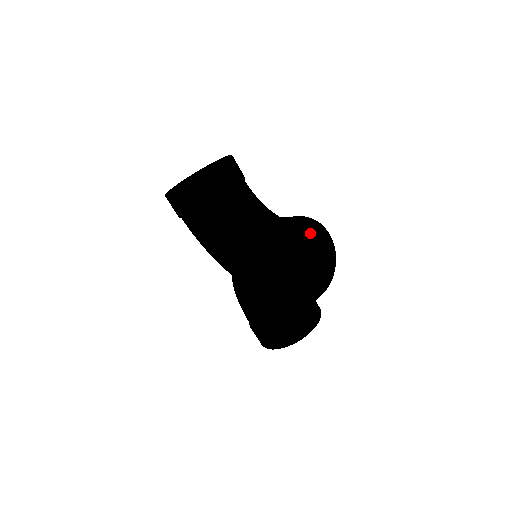
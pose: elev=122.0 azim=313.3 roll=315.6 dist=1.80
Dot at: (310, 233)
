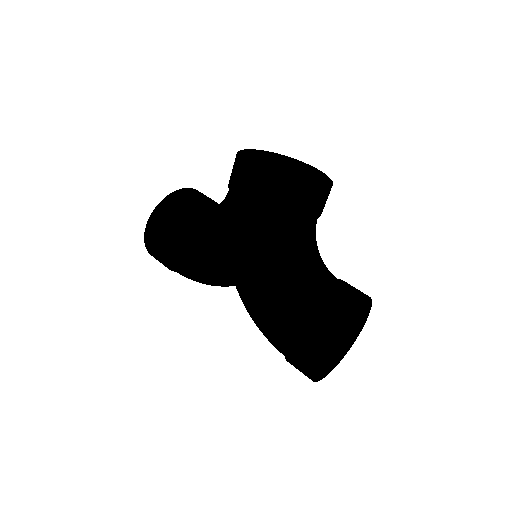
Dot at: occluded
